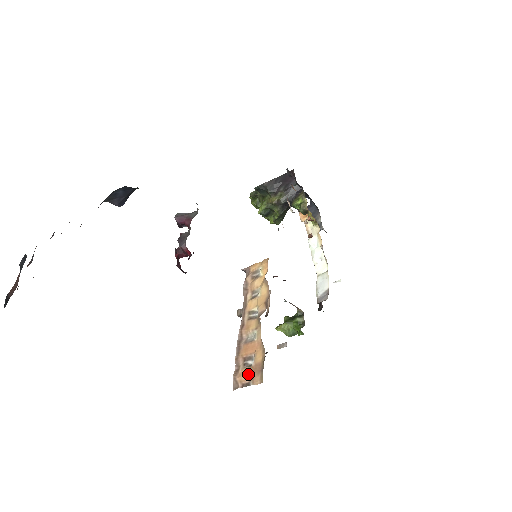
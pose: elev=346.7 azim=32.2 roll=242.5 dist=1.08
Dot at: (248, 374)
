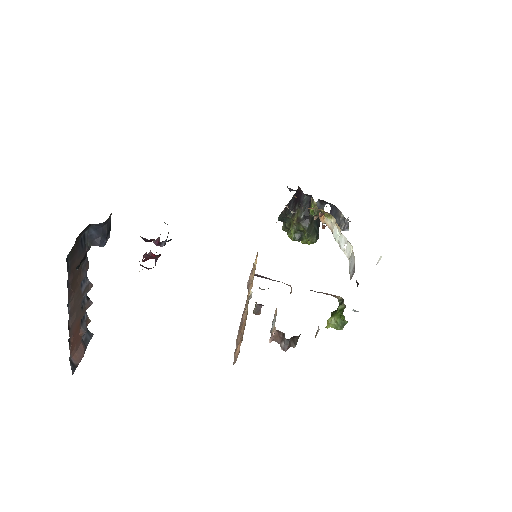
Dot at: (239, 343)
